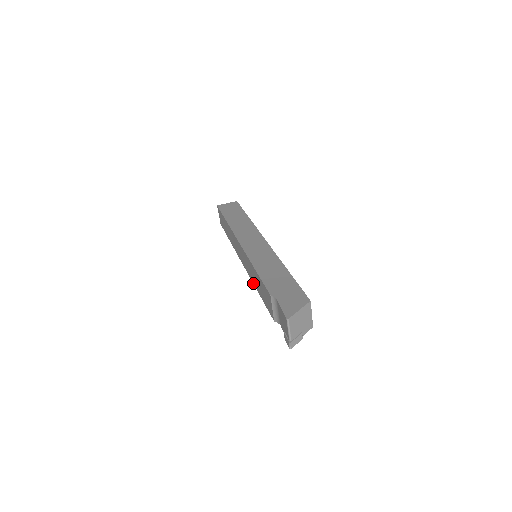
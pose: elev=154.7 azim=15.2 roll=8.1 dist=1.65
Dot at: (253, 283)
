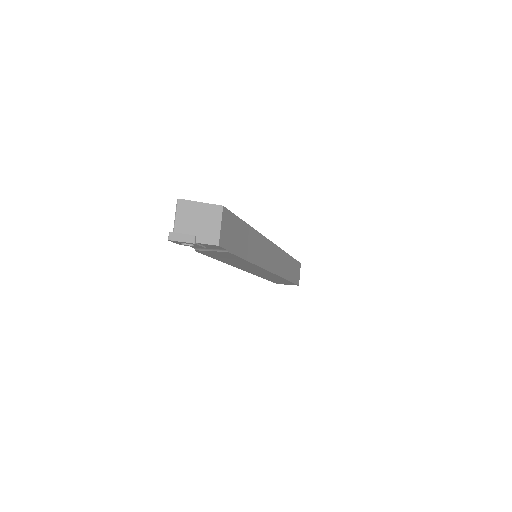
Dot at: occluded
